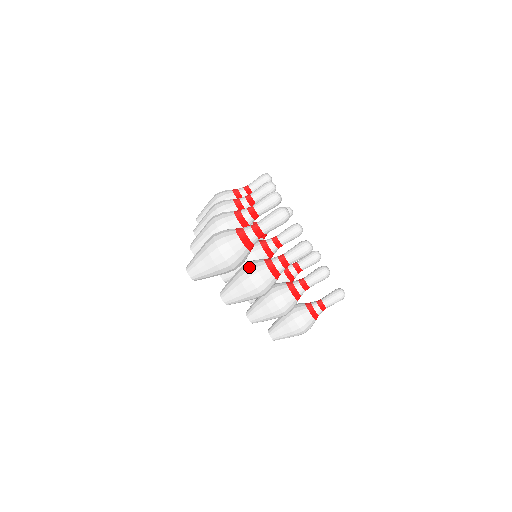
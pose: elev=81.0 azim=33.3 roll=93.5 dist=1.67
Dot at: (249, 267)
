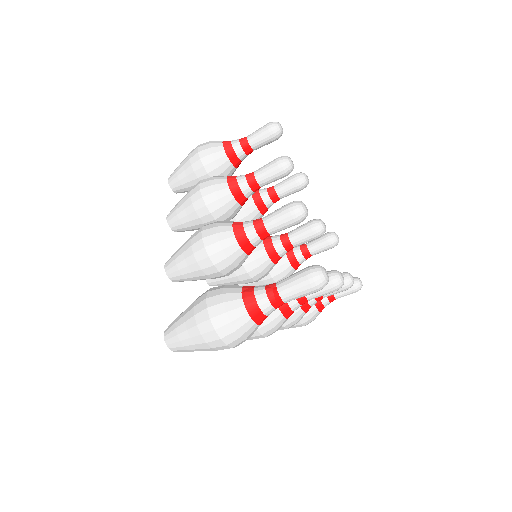
Dot at: occluded
